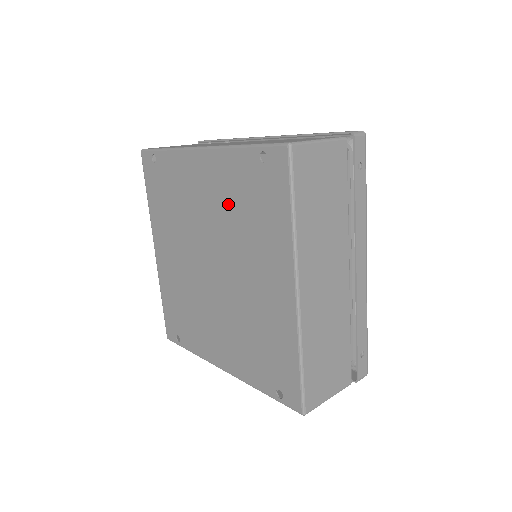
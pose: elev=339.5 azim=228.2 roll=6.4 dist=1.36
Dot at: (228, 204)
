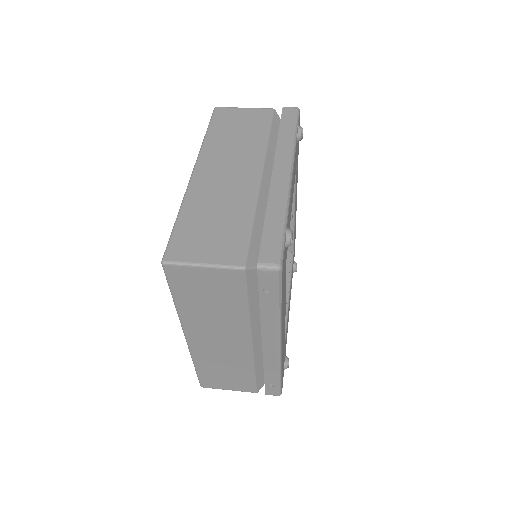
Dot at: occluded
